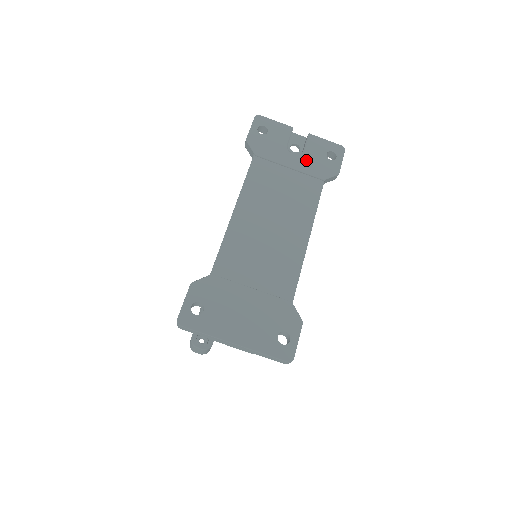
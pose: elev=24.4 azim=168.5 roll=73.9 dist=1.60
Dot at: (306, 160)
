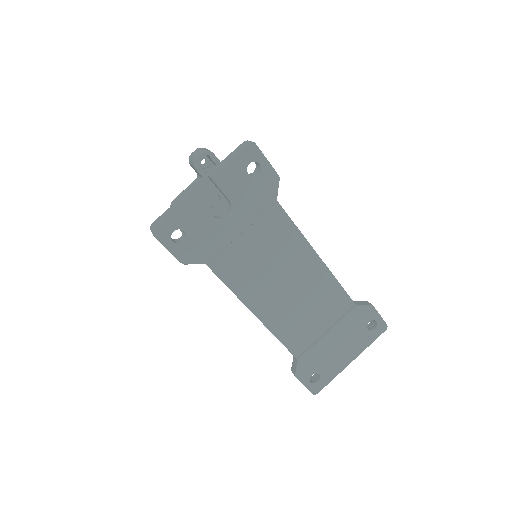
Dot at: (243, 207)
